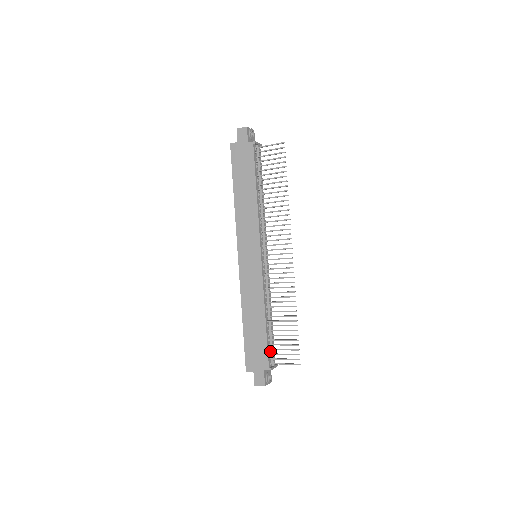
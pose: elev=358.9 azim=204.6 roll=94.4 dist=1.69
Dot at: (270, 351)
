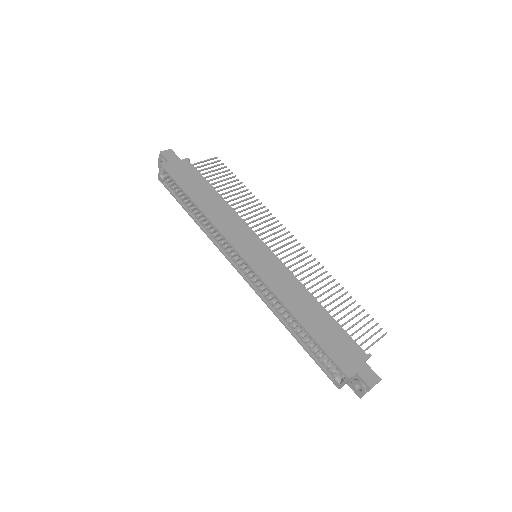
Dot at: occluded
